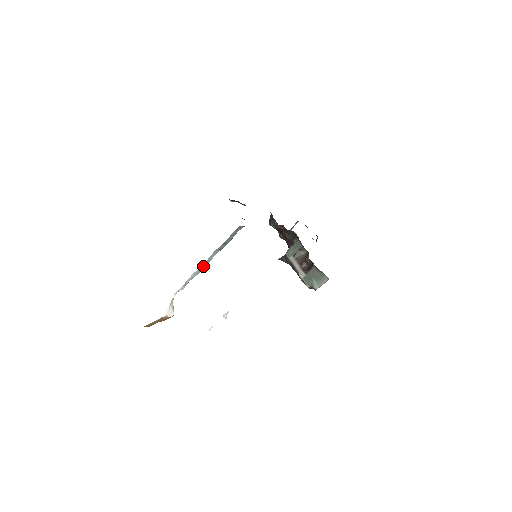
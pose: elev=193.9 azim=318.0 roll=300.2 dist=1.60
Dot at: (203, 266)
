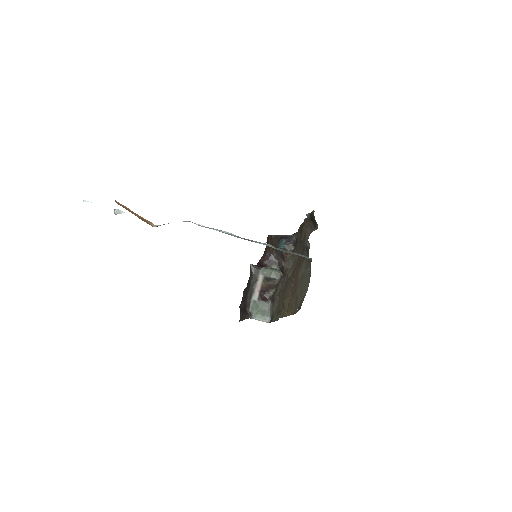
Dot at: (243, 238)
